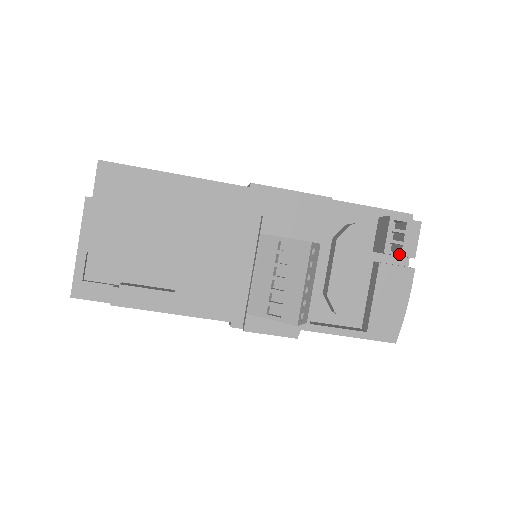
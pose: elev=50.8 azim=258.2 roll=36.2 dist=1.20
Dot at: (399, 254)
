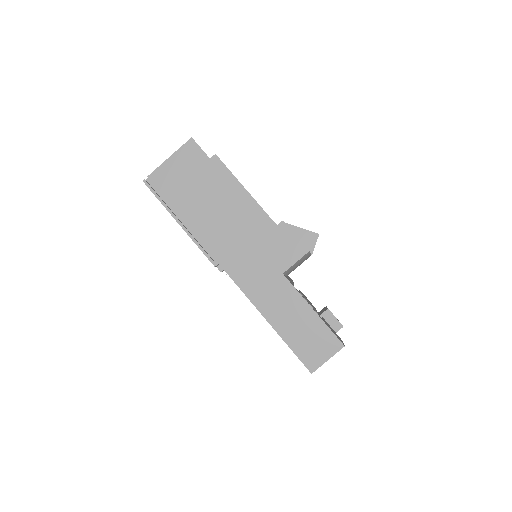
Dot at: (335, 317)
